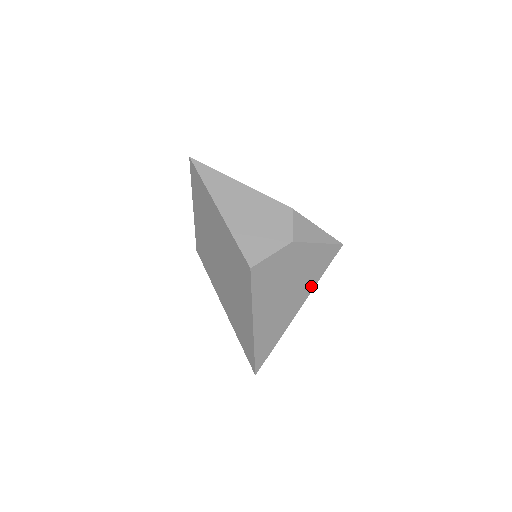
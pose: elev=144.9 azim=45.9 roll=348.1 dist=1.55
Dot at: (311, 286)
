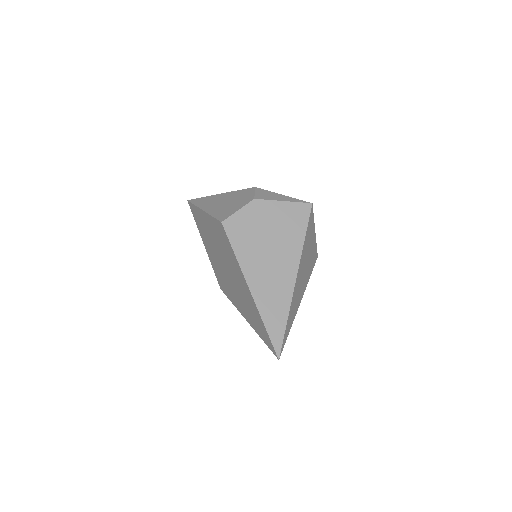
Dot at: (298, 246)
